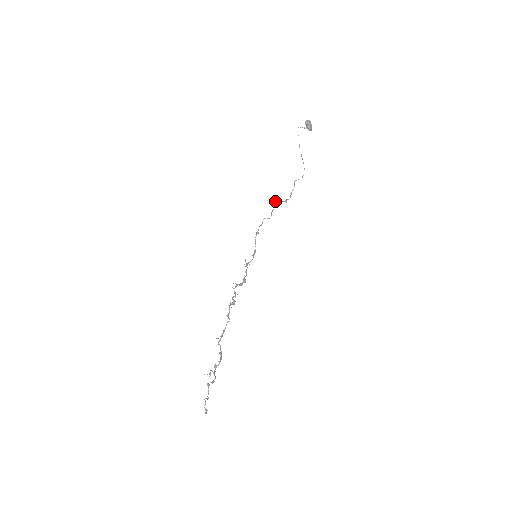
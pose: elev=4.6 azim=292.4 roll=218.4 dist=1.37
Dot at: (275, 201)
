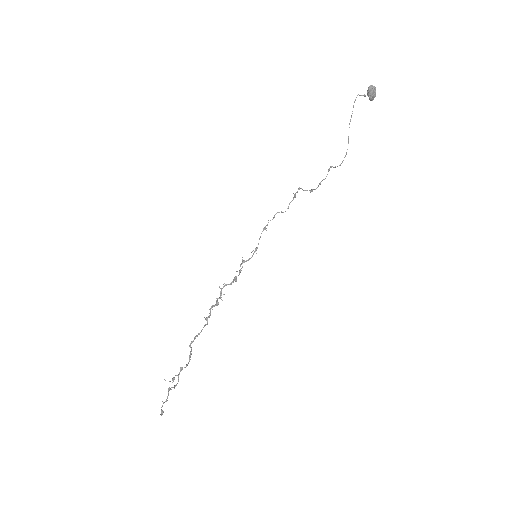
Dot at: occluded
